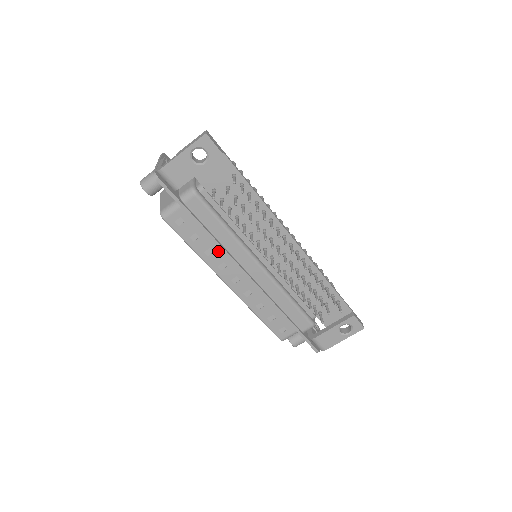
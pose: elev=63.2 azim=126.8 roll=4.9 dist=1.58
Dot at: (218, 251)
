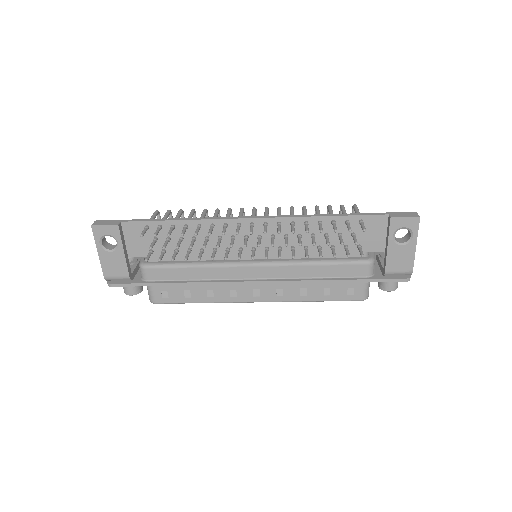
Dot at: (215, 286)
